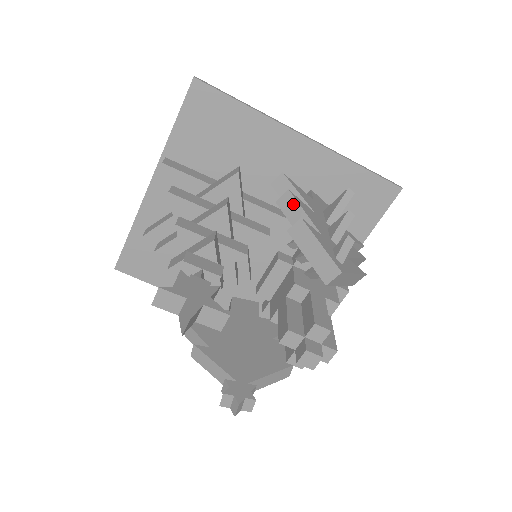
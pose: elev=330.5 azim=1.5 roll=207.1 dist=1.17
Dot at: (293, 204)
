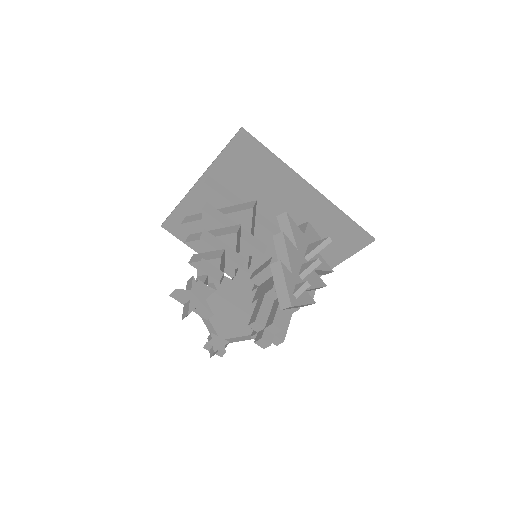
Dot at: (282, 243)
